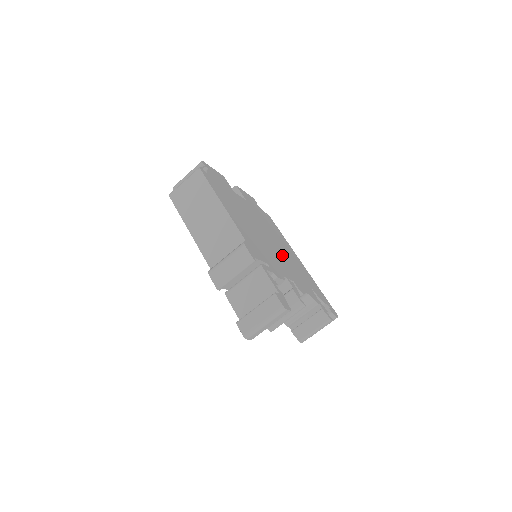
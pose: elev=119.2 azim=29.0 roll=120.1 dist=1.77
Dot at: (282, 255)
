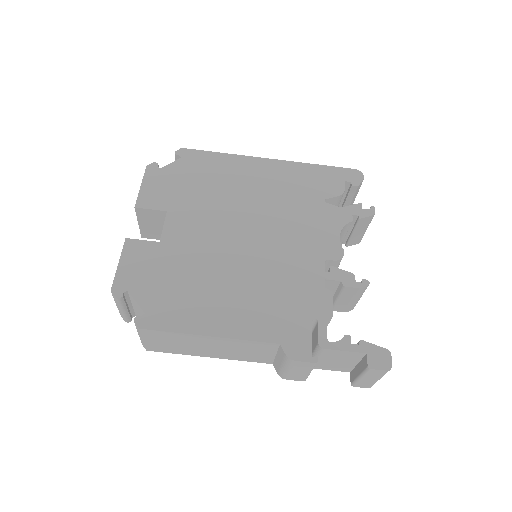
Dot at: (274, 227)
